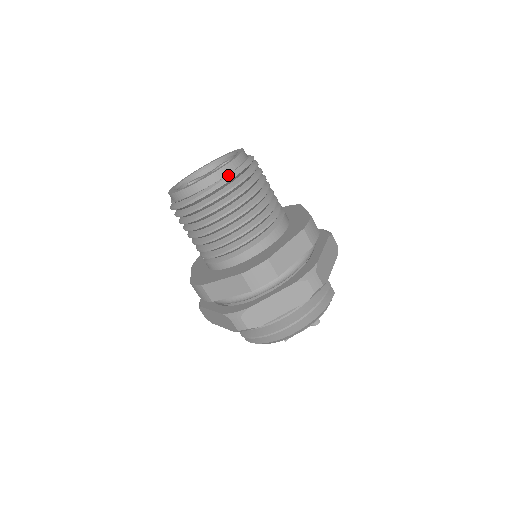
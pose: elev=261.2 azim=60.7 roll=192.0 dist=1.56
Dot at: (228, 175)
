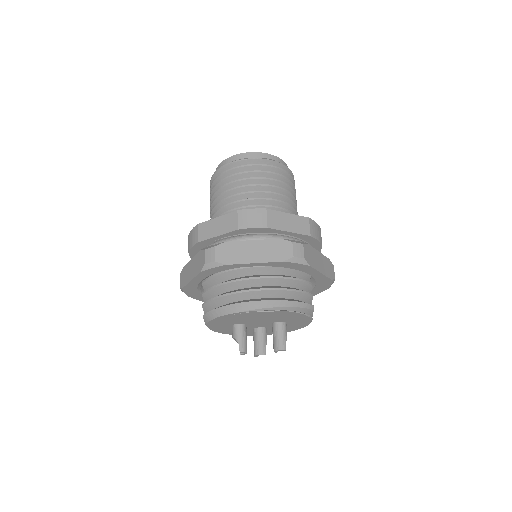
Dot at: (268, 158)
